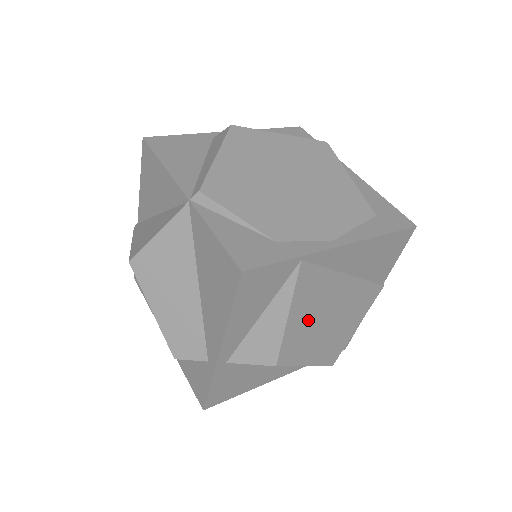
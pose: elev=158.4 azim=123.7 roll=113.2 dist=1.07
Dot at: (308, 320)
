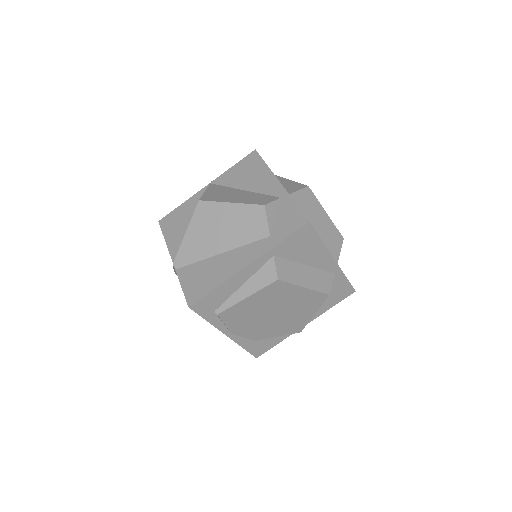
Dot at: occluded
